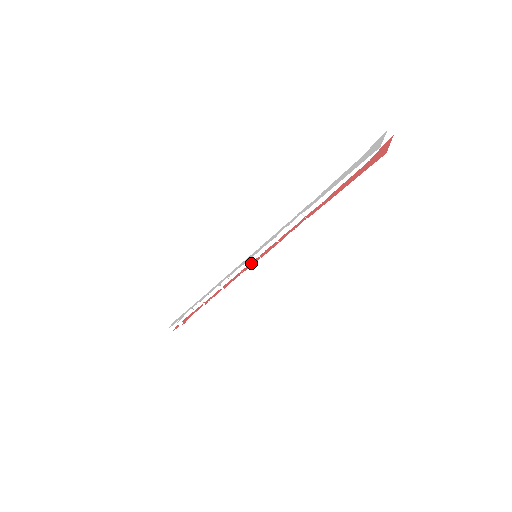
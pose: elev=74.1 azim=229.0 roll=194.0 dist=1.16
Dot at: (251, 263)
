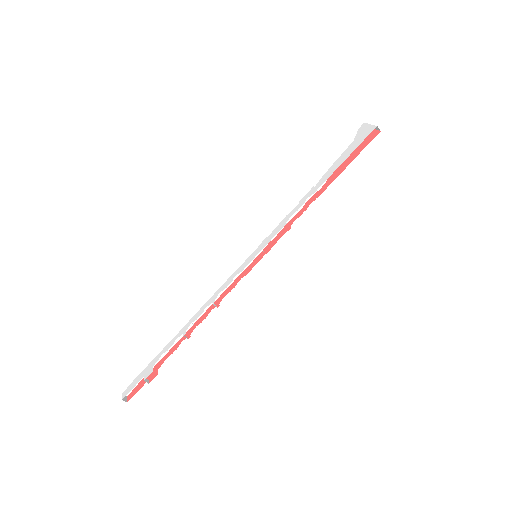
Dot at: (248, 267)
